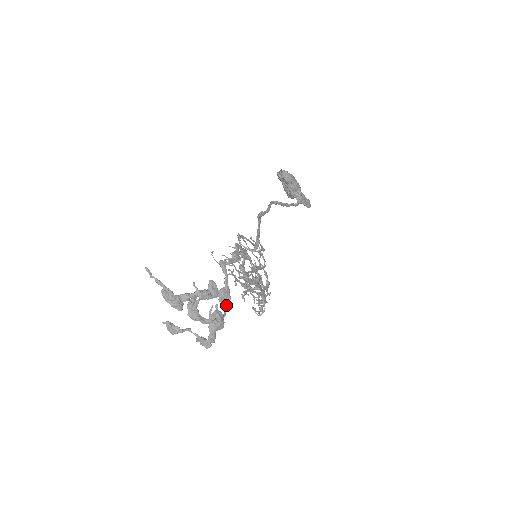
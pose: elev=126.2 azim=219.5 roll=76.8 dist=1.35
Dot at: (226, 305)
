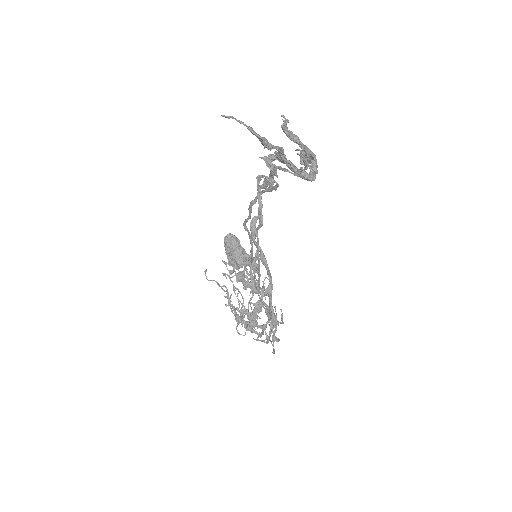
Dot at: (299, 169)
